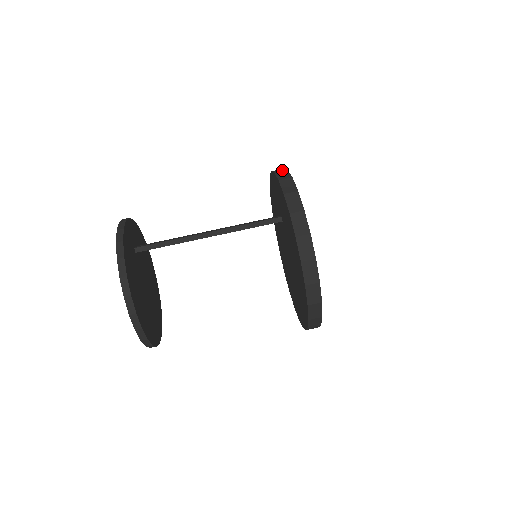
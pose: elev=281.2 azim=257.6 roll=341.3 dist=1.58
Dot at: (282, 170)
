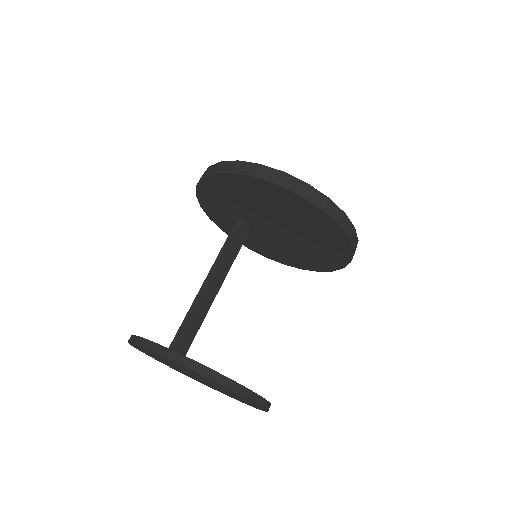
Dot at: occluded
